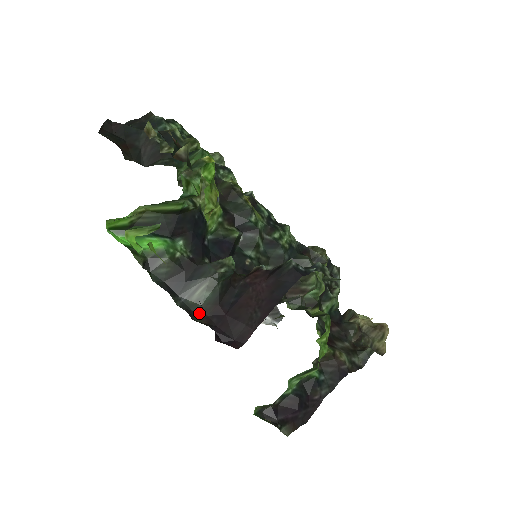
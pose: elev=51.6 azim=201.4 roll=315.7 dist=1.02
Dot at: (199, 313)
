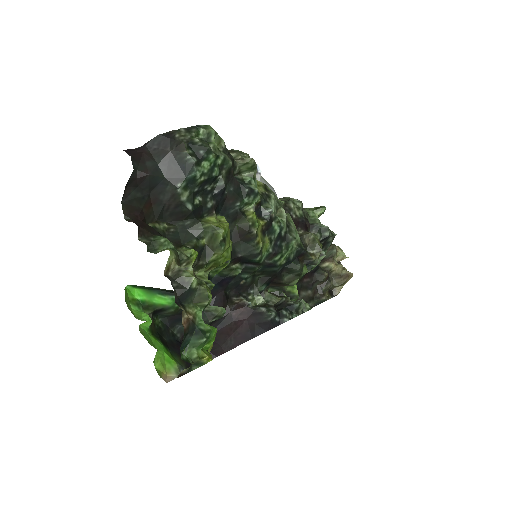
Dot at: occluded
